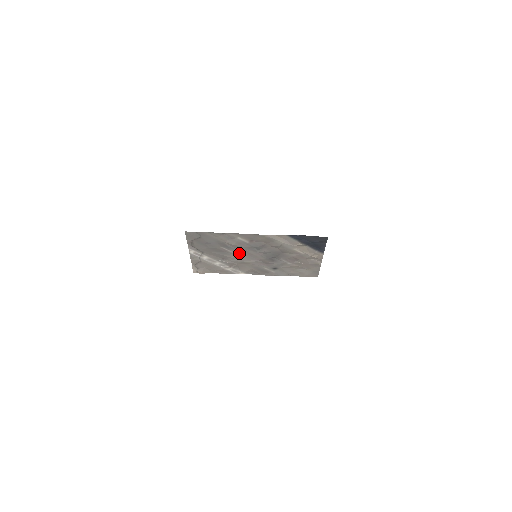
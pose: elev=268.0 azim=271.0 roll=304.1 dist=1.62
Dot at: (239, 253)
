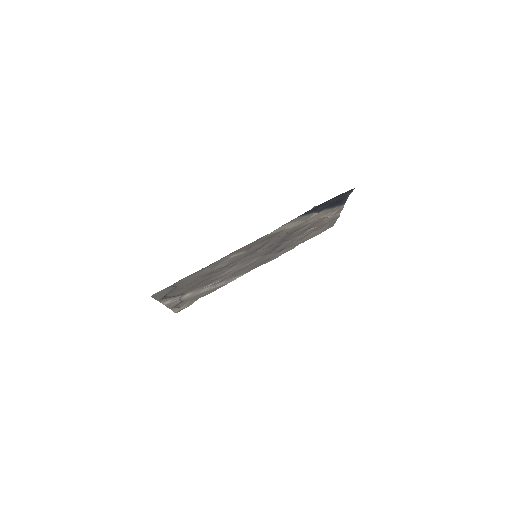
Dot at: (232, 266)
